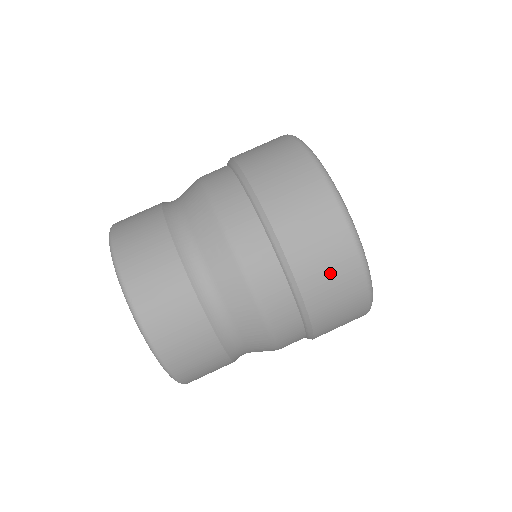
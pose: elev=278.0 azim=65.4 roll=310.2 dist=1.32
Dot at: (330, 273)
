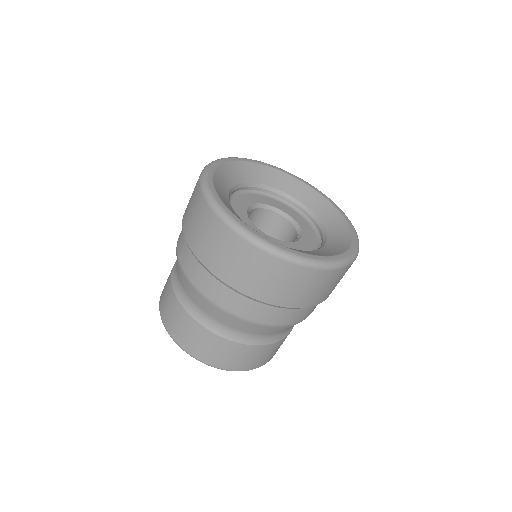
Dot at: (229, 257)
